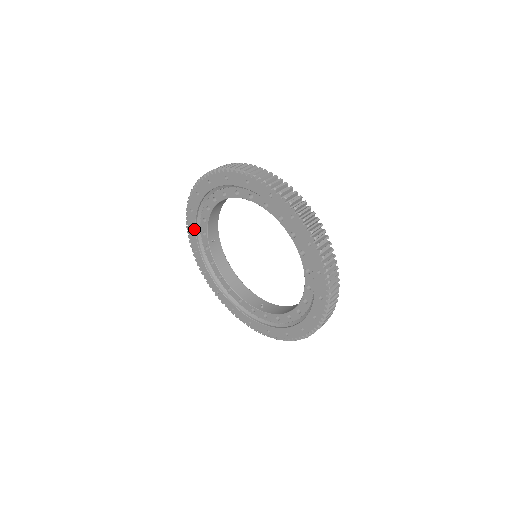
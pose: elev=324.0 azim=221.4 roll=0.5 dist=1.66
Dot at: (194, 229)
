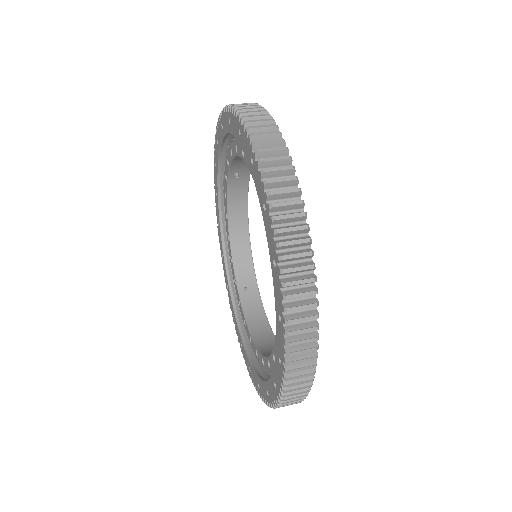
Dot at: (227, 281)
